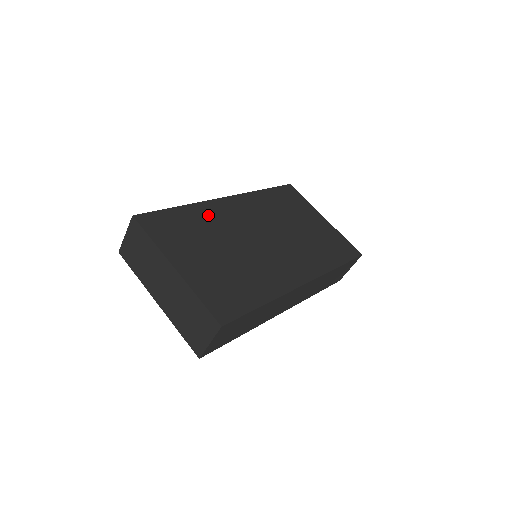
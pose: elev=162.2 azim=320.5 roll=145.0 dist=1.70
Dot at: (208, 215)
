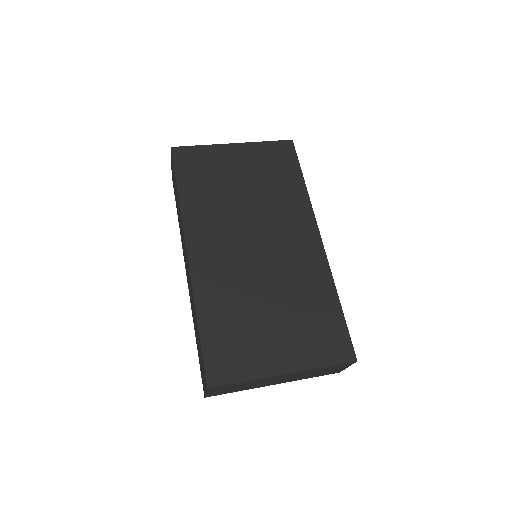
Dot at: (215, 295)
